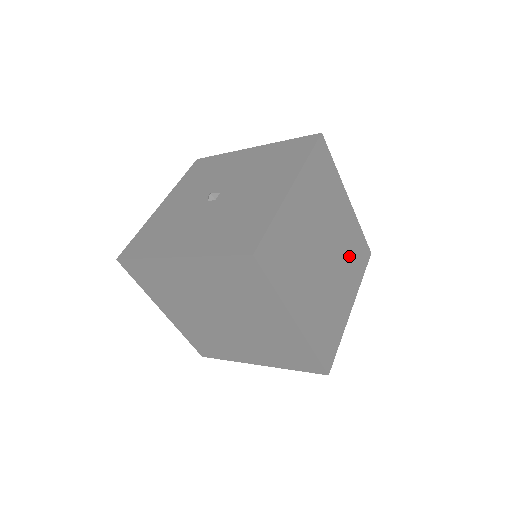
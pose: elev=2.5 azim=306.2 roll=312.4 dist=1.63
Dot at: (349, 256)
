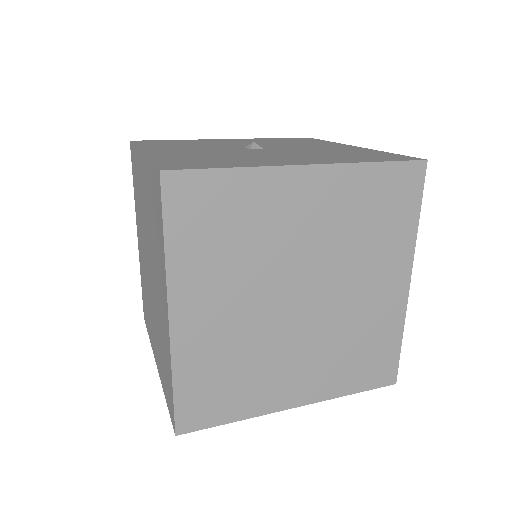
Dot at: (347, 345)
